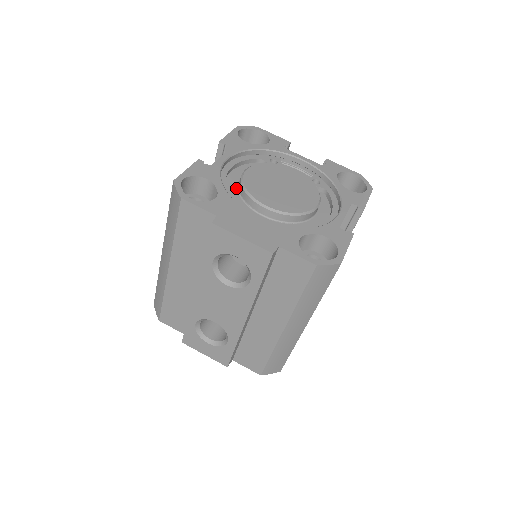
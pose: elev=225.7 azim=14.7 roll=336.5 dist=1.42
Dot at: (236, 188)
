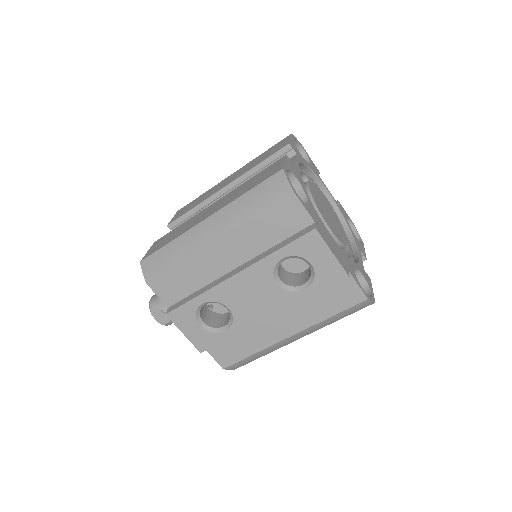
Dot at: occluded
